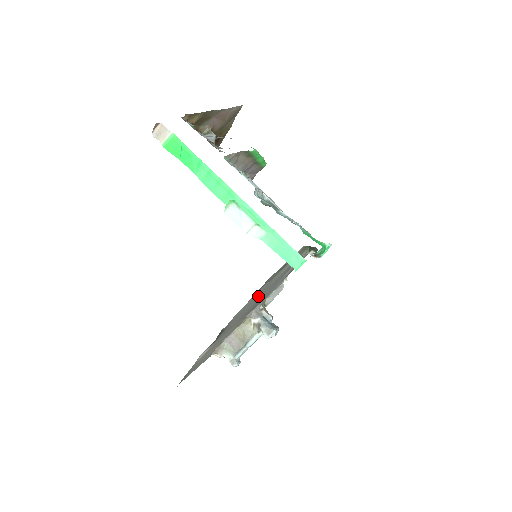
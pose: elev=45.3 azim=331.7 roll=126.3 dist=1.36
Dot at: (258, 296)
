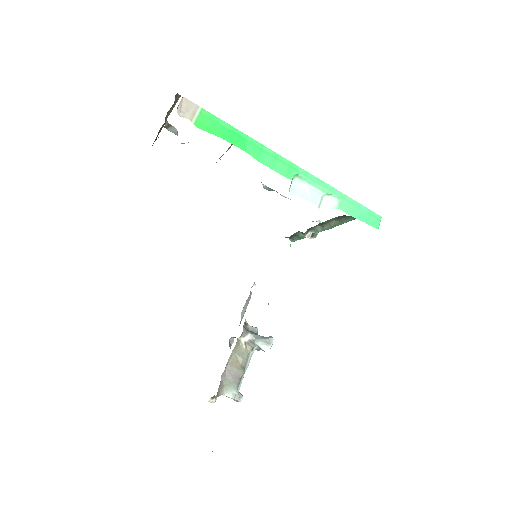
Dot at: occluded
